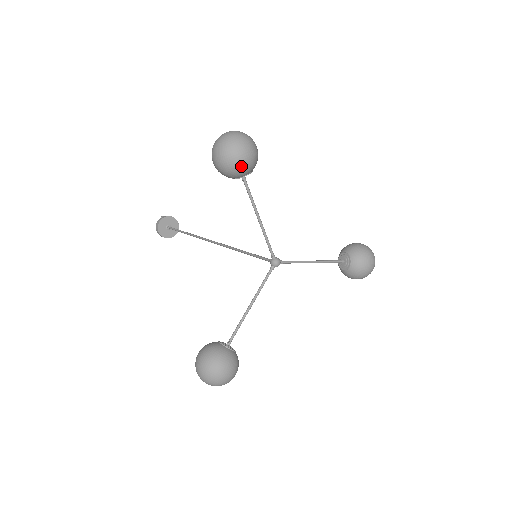
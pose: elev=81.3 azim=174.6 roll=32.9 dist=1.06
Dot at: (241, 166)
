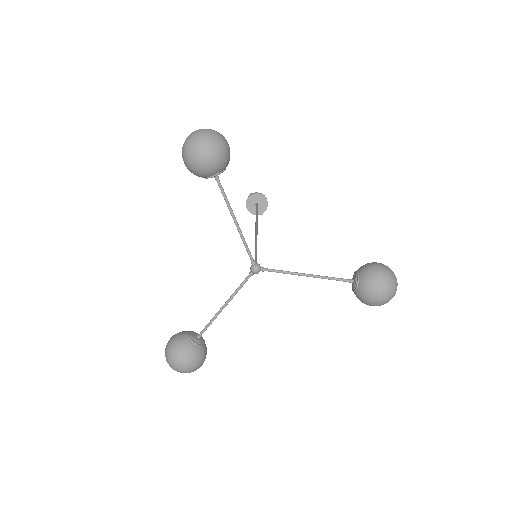
Dot at: (199, 167)
